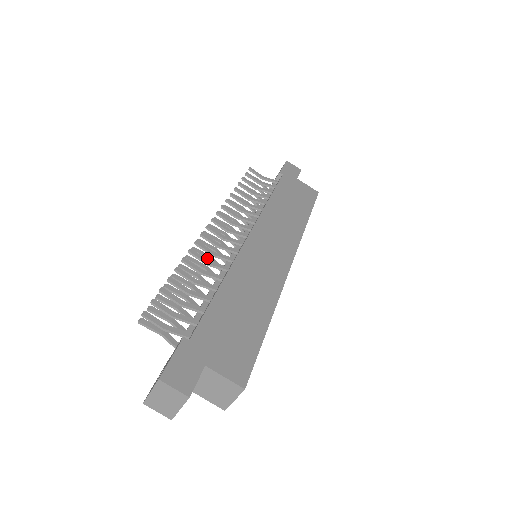
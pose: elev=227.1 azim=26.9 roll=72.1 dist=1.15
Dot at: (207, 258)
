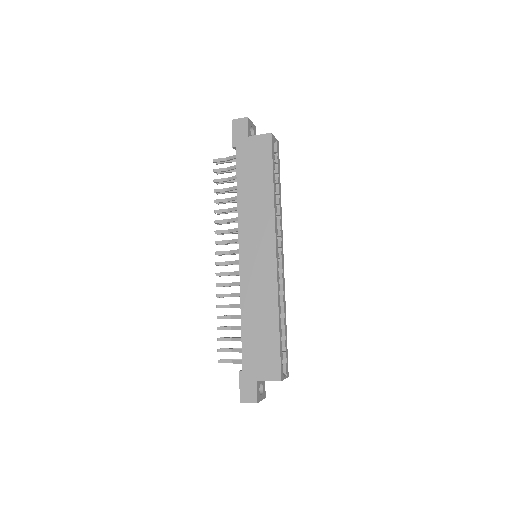
Dot at: (230, 286)
